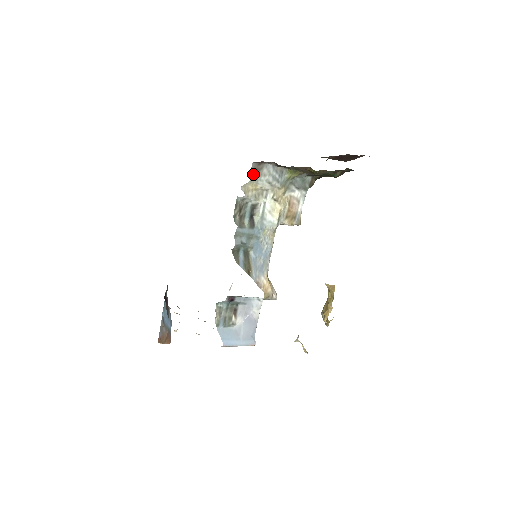
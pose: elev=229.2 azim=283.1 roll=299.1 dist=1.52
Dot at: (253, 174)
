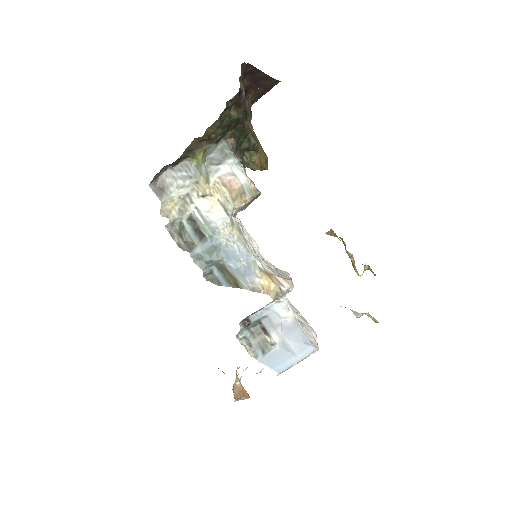
Dot at: (159, 194)
